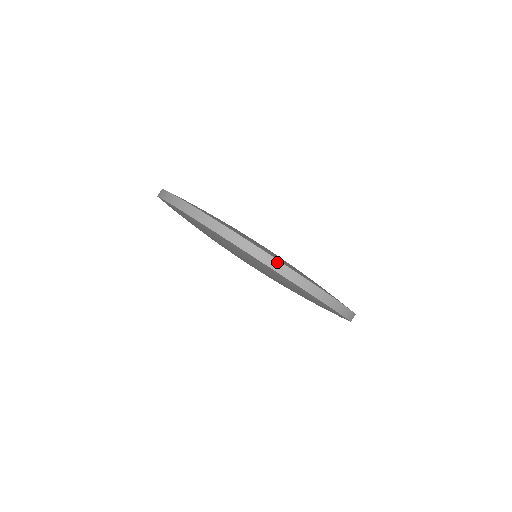
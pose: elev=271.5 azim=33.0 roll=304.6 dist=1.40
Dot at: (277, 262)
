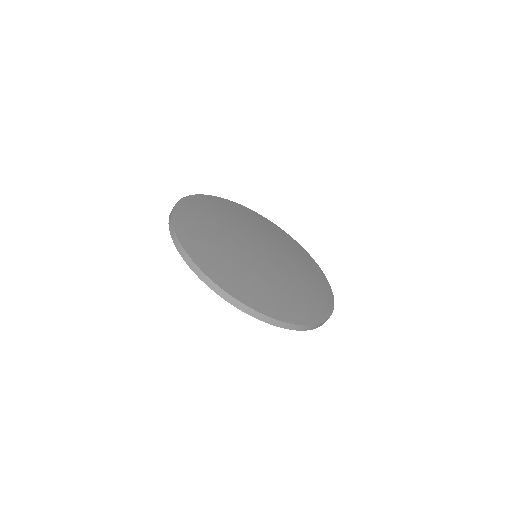
Dot at: (199, 270)
